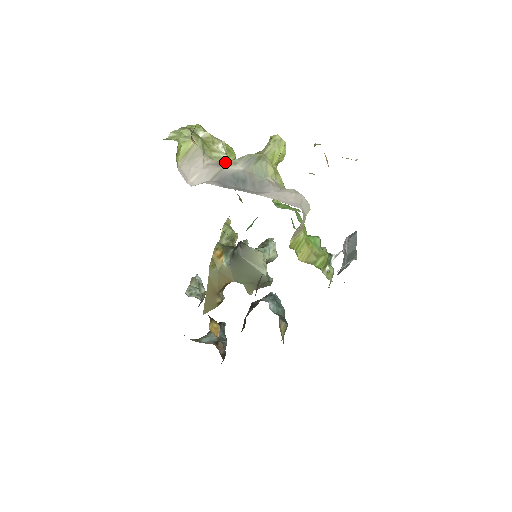
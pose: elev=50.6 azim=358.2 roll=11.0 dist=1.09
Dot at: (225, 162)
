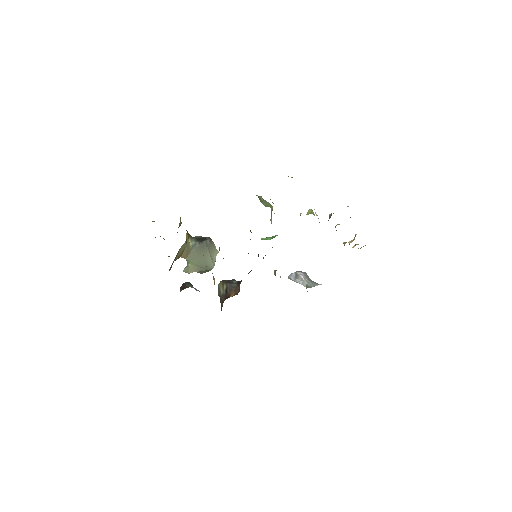
Dot at: occluded
